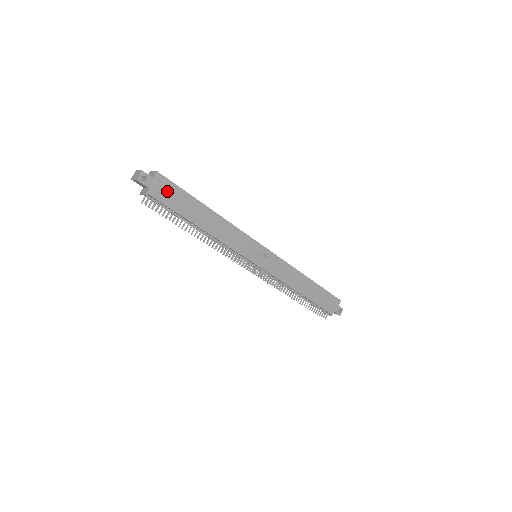
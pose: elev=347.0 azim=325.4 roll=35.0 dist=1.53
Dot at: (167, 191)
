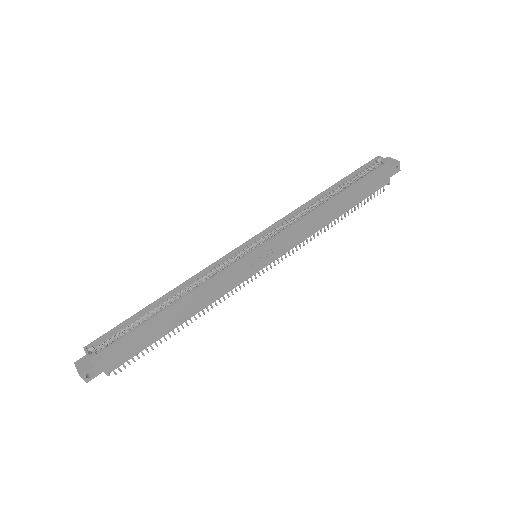
Dot at: (118, 353)
